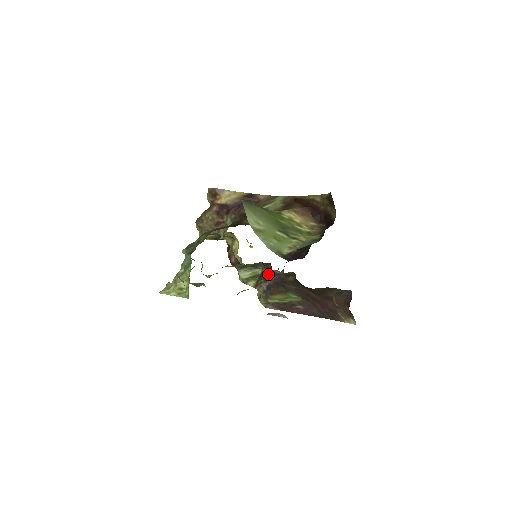
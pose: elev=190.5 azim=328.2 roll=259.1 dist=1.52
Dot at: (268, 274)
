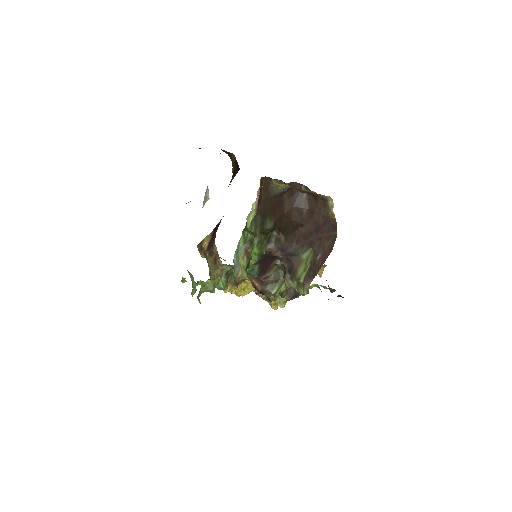
Dot at: occluded
